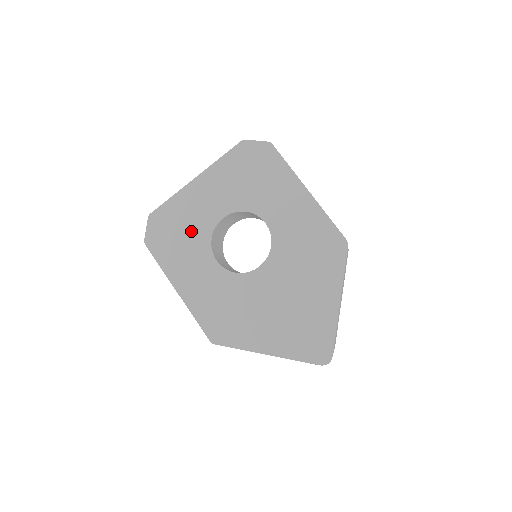
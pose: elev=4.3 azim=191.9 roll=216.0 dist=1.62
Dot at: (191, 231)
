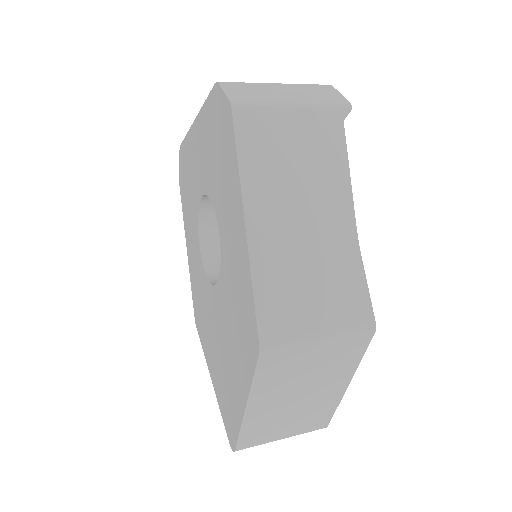
Dot at: (192, 191)
